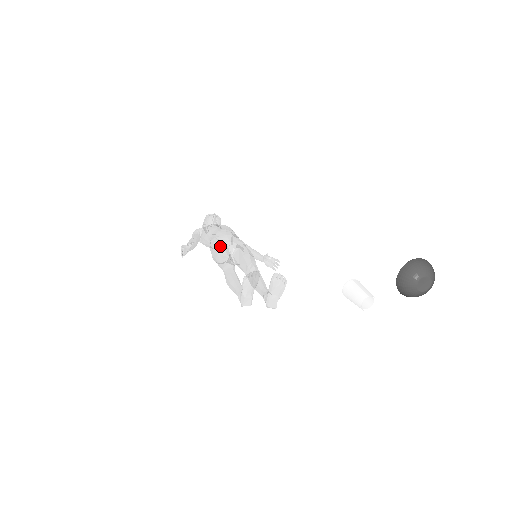
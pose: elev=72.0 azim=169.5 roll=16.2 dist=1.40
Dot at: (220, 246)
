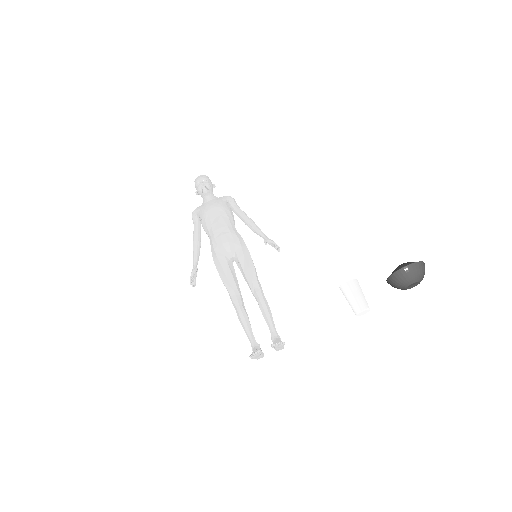
Dot at: (221, 269)
